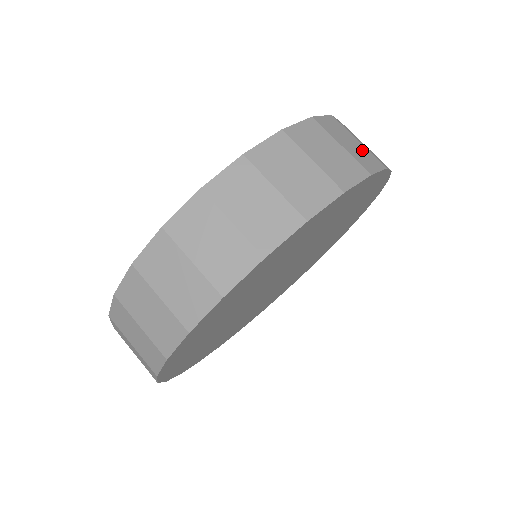
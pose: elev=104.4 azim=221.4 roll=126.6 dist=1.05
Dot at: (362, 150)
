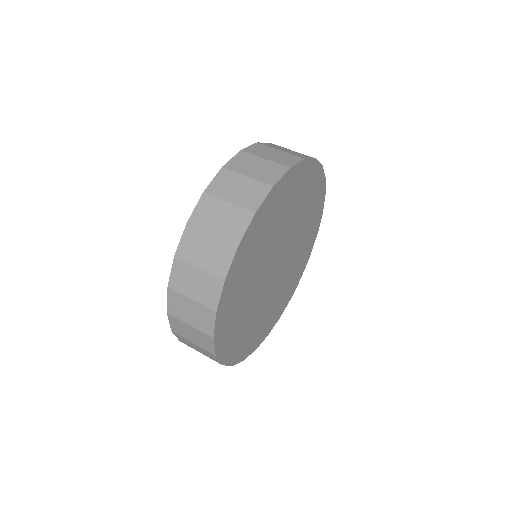
Dot at: occluded
